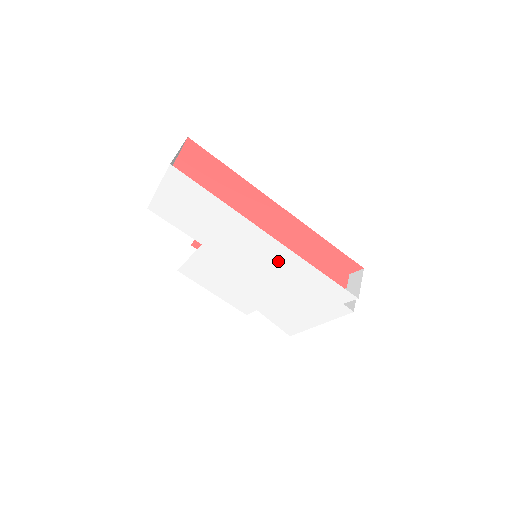
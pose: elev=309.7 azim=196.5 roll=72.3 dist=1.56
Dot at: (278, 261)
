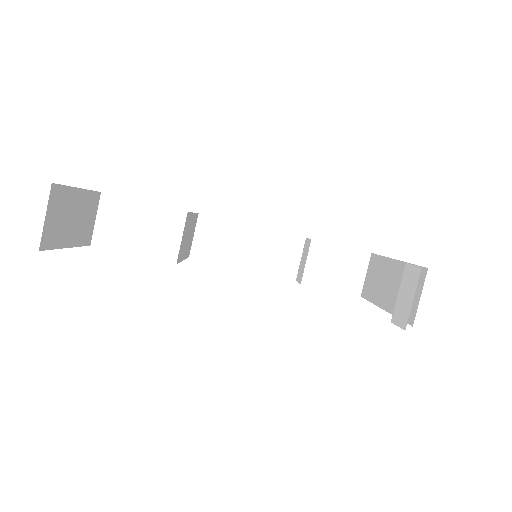
Dot at: occluded
